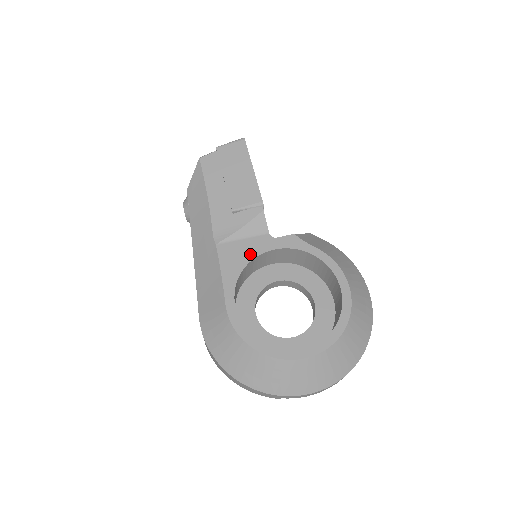
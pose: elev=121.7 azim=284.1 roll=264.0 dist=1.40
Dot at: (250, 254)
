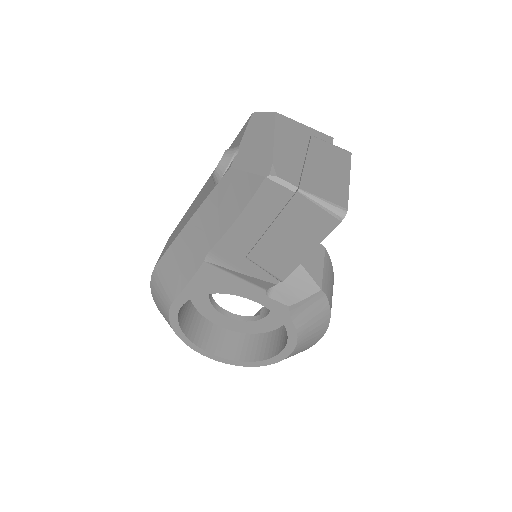
Dot at: (230, 290)
